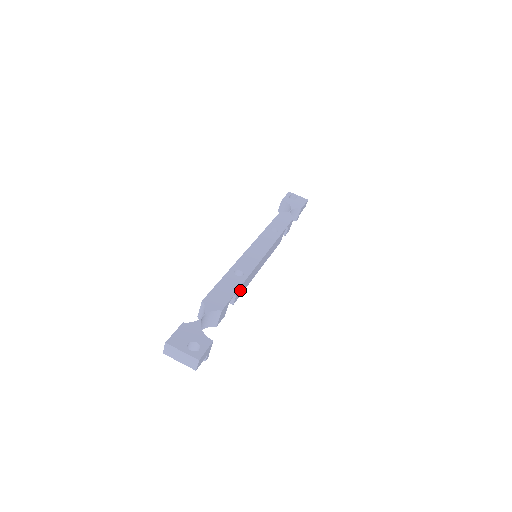
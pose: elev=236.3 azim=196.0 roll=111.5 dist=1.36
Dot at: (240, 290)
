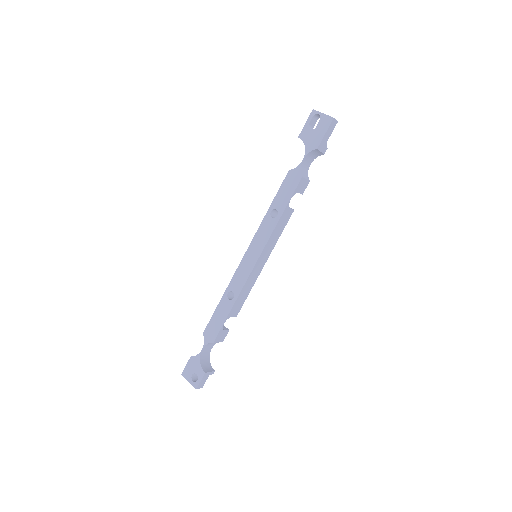
Dot at: (235, 309)
